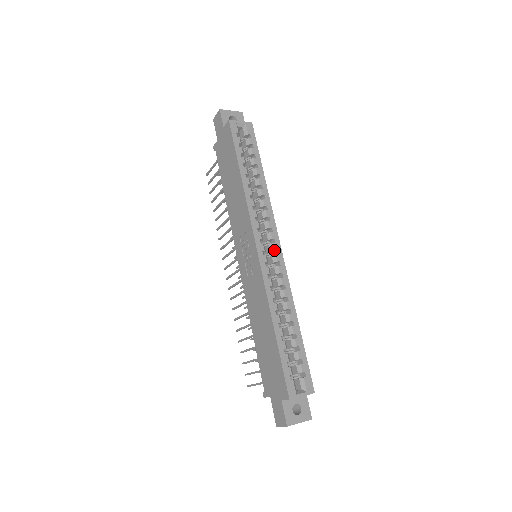
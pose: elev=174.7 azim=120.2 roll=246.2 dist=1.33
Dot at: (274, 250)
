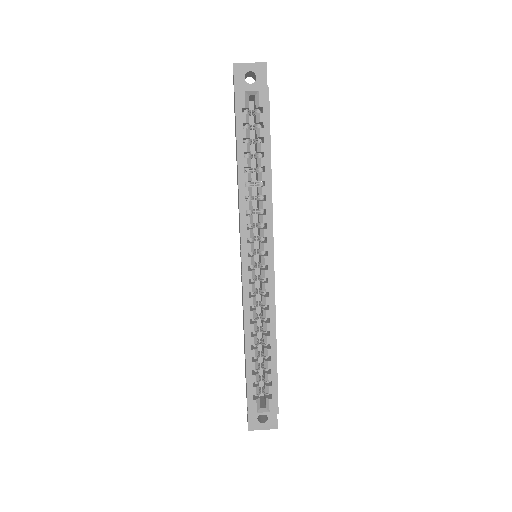
Dot at: (265, 264)
